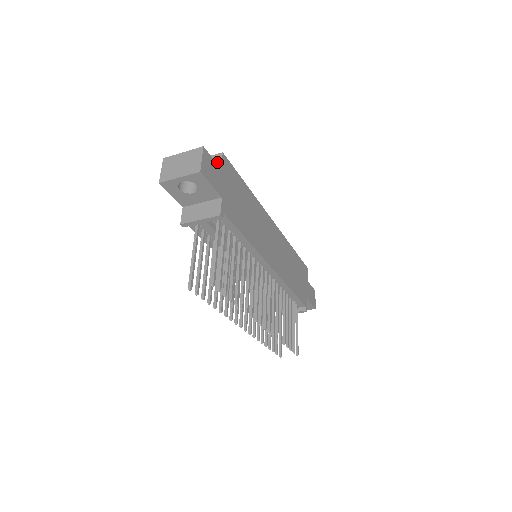
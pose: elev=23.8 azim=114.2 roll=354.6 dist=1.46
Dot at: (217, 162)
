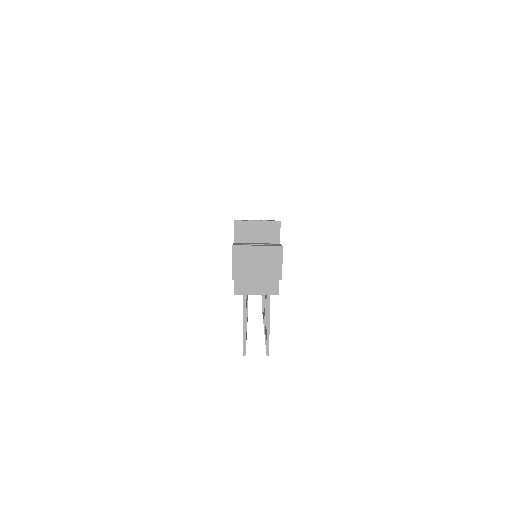
Dot at: (275, 233)
